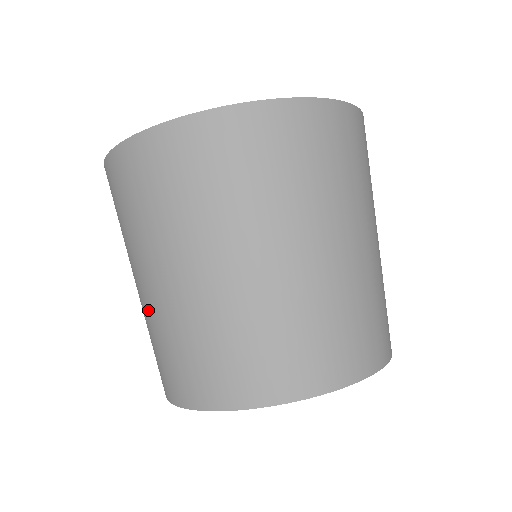
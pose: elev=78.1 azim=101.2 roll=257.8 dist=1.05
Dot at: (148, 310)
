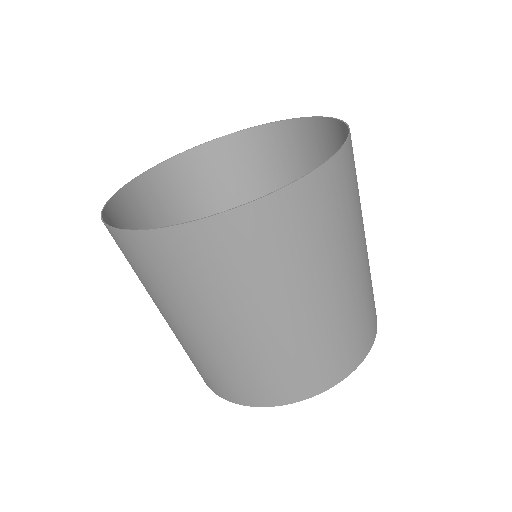
Dot at: (174, 333)
